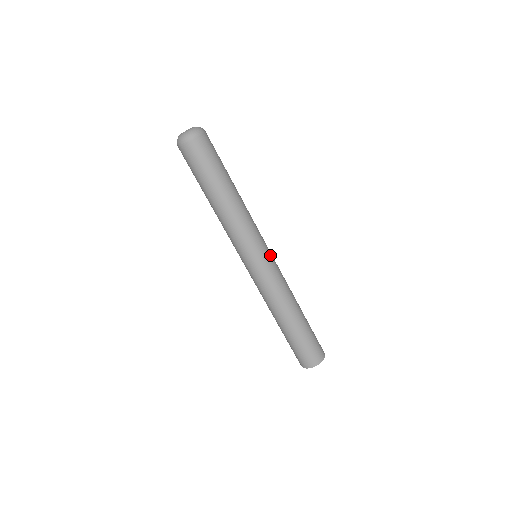
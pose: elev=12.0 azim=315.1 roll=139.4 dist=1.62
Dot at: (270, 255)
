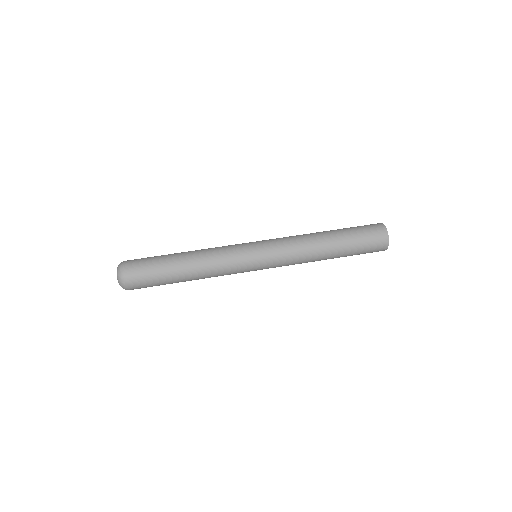
Dot at: (258, 242)
